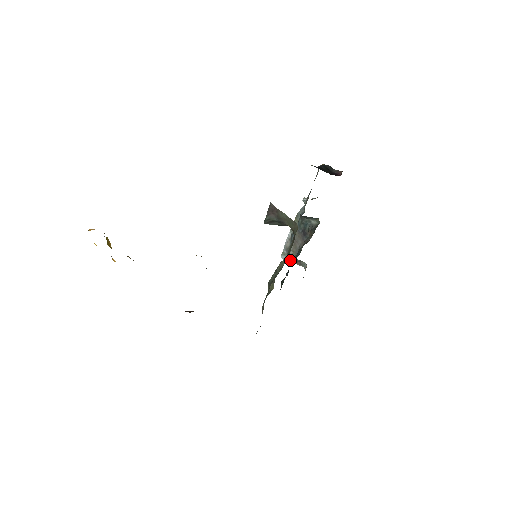
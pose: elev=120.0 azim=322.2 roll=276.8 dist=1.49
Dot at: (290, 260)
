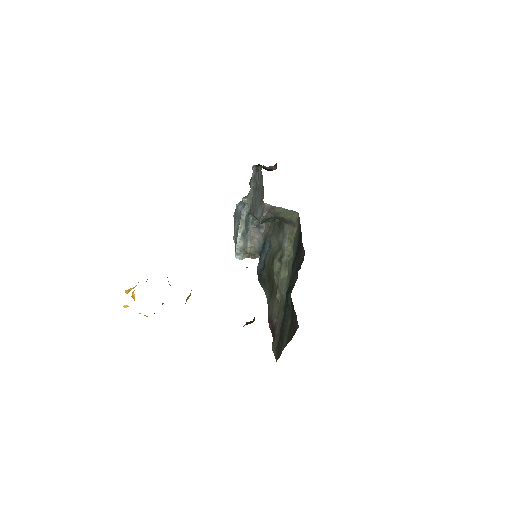
Dot at: (244, 257)
